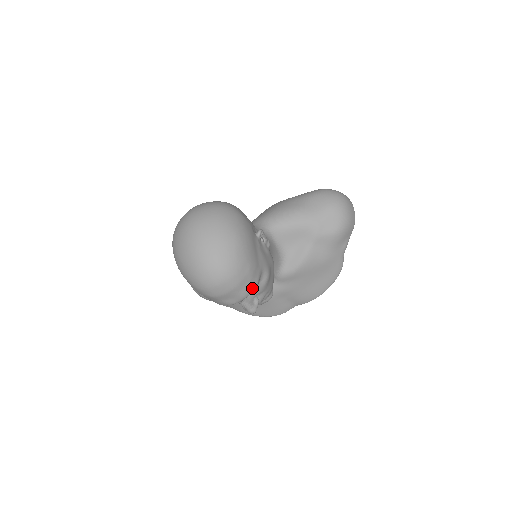
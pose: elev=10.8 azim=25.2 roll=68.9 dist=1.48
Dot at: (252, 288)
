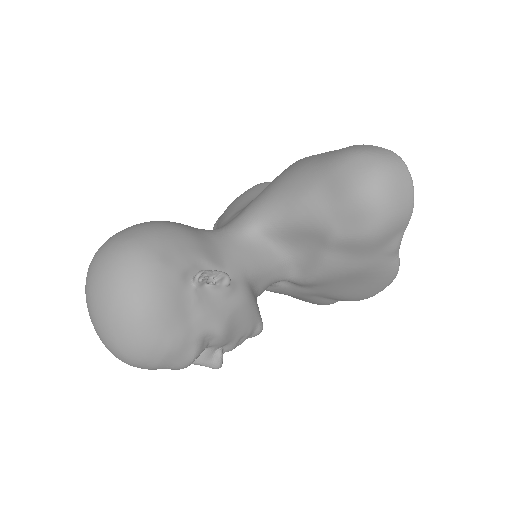
Dot at: (187, 361)
